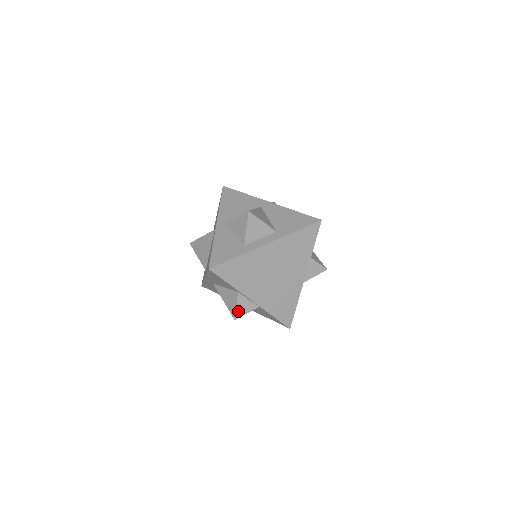
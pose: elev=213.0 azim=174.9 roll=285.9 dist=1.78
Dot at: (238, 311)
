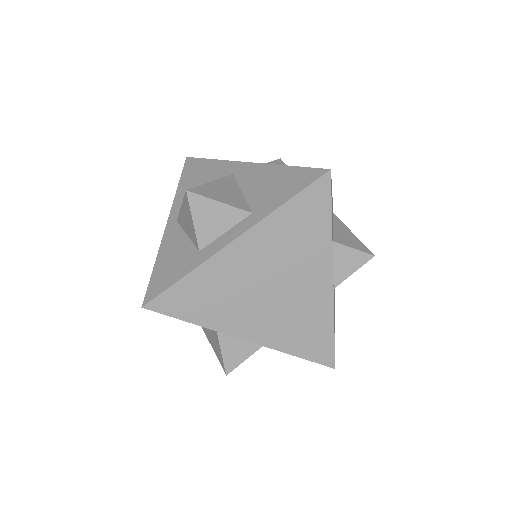
Dot at: (227, 360)
